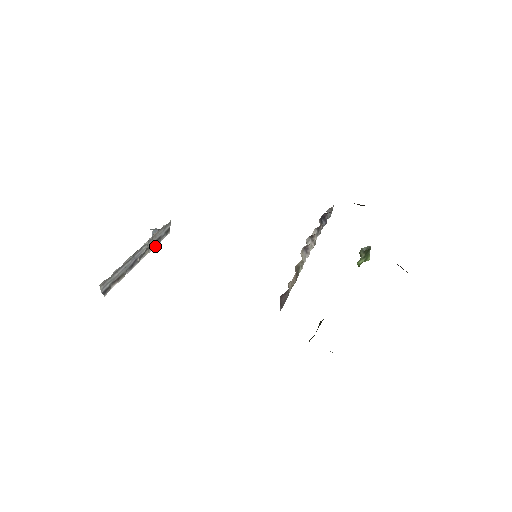
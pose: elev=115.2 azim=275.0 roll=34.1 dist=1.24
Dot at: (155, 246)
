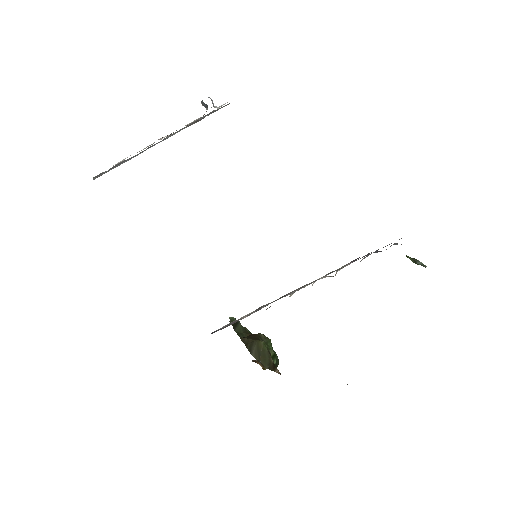
Dot at: (193, 123)
